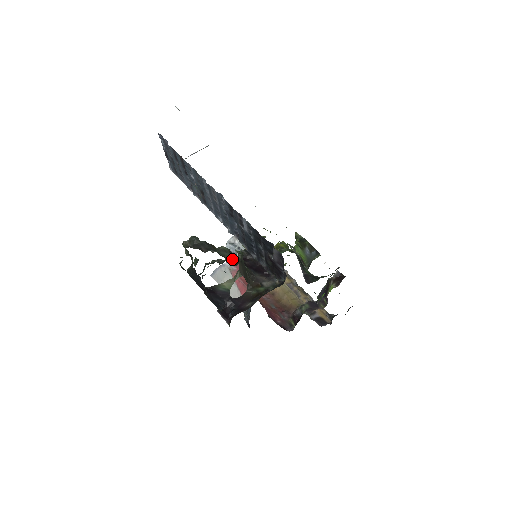
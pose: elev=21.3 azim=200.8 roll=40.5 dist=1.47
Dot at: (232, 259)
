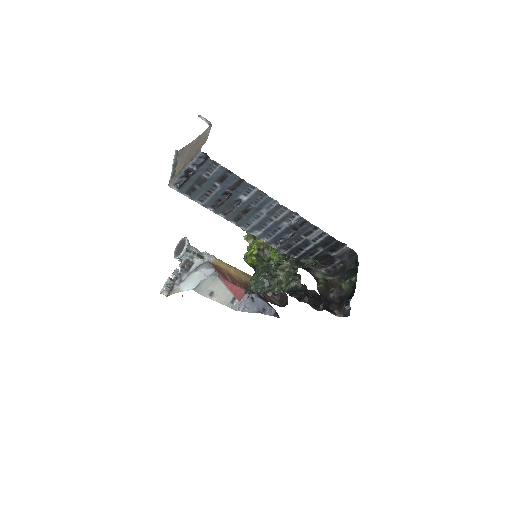
Dot at: occluded
